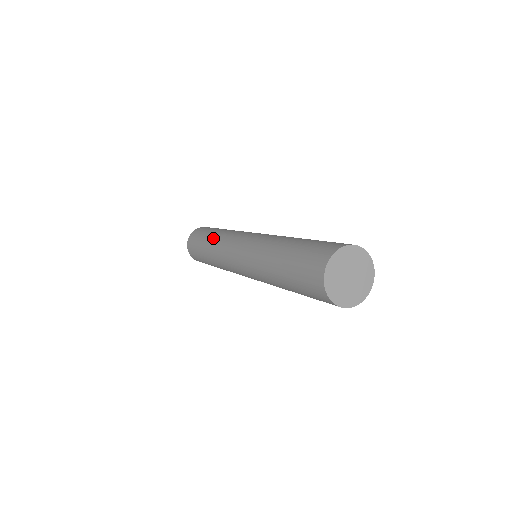
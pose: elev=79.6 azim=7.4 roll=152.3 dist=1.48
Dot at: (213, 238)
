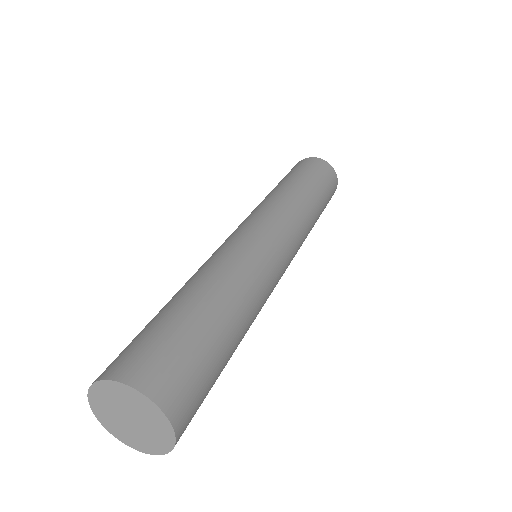
Dot at: occluded
